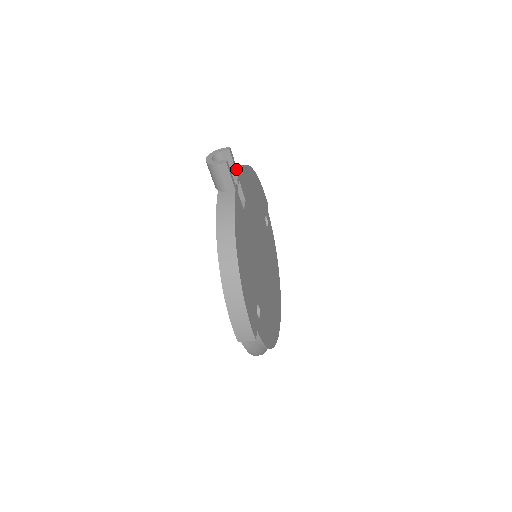
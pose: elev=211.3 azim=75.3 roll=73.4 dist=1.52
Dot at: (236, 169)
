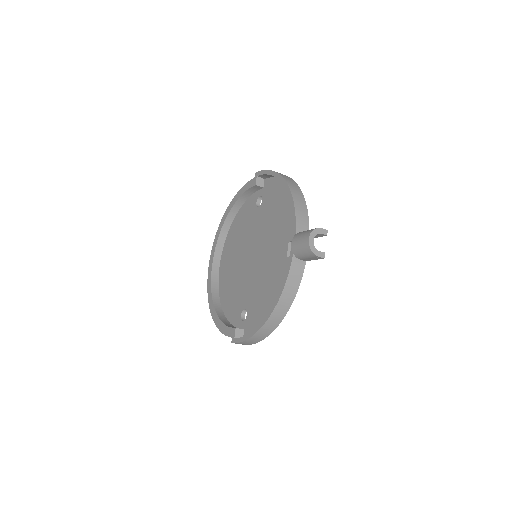
Dot at: occluded
